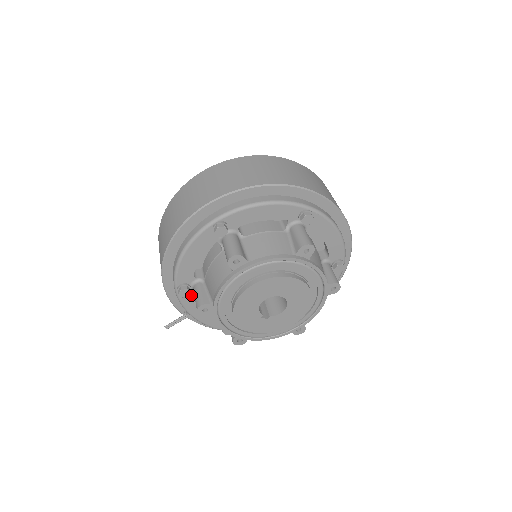
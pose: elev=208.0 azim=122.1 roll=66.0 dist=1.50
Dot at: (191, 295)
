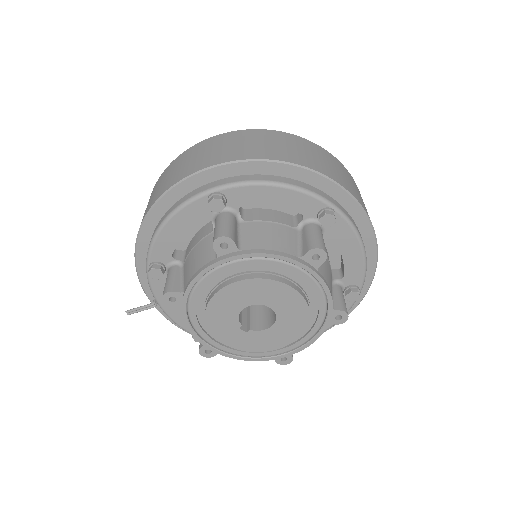
Dot at: (164, 279)
